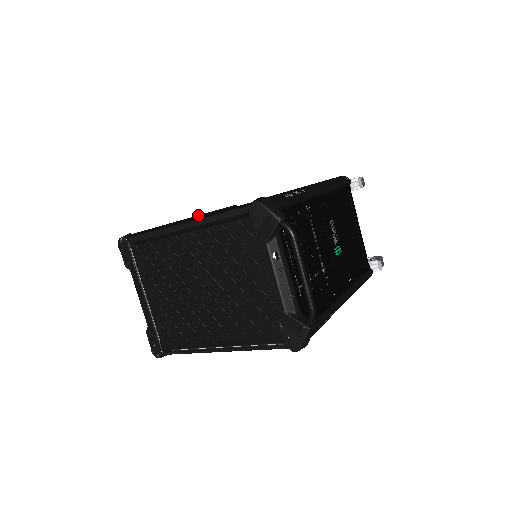
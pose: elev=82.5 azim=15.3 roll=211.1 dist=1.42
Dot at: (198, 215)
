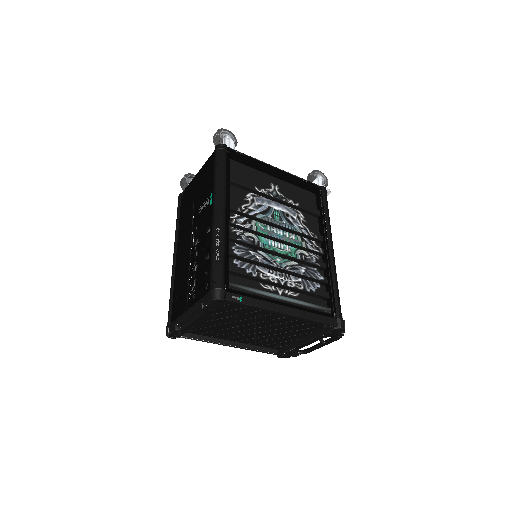
Dot at: (226, 200)
